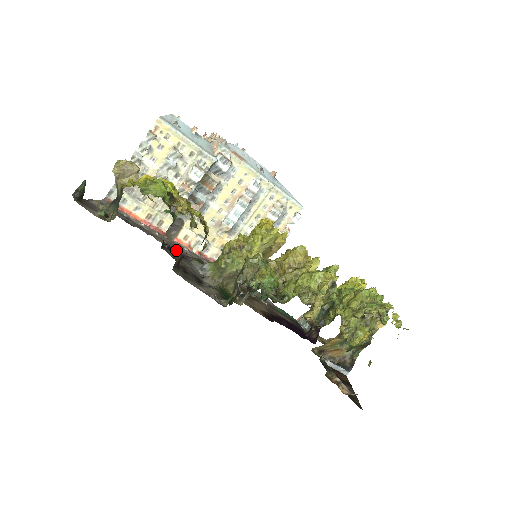
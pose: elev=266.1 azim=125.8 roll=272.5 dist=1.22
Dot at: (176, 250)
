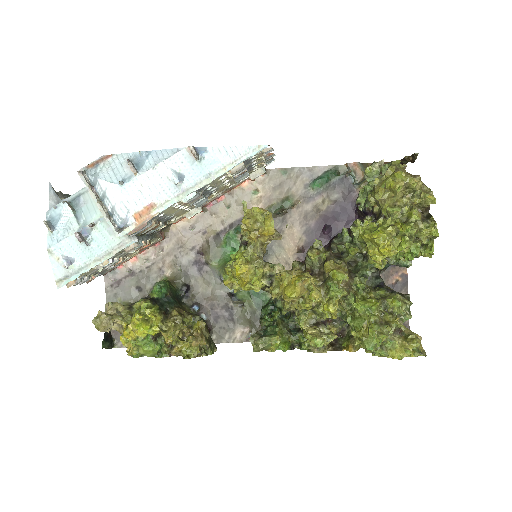
Dot at: (188, 260)
